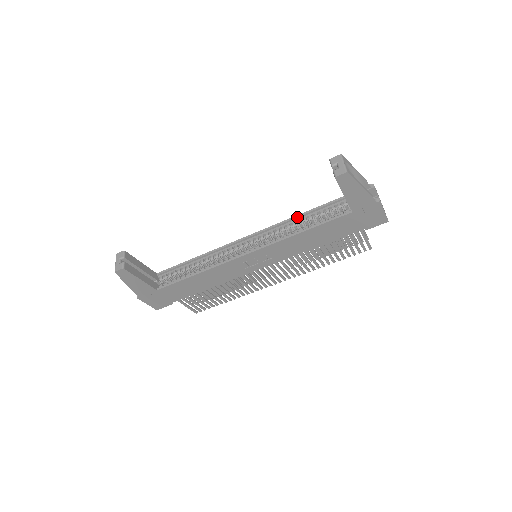
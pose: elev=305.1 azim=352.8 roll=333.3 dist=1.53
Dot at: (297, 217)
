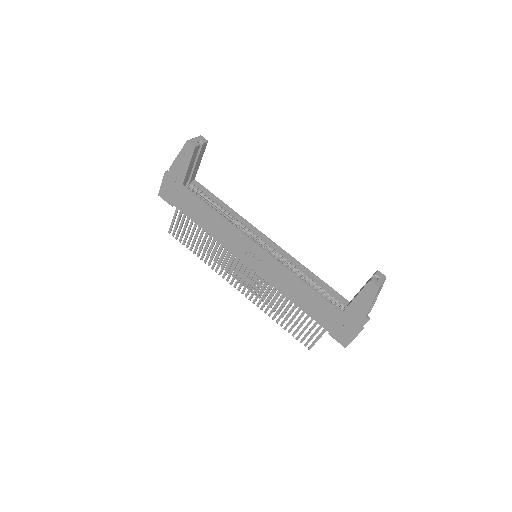
Dot at: (310, 272)
